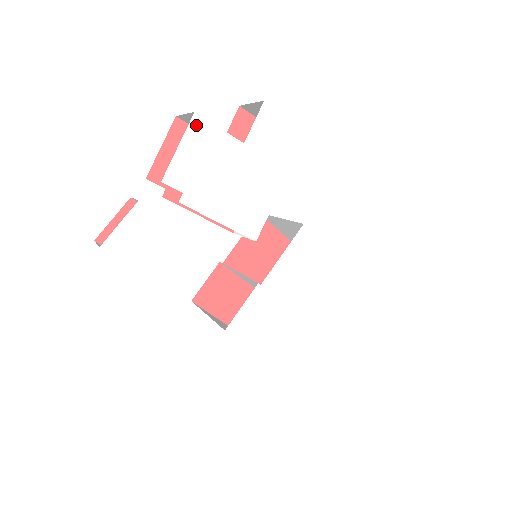
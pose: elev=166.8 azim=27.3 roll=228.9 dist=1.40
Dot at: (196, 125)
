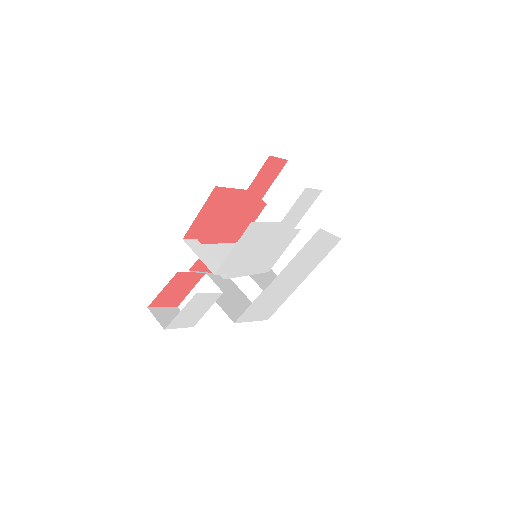
Dot at: (249, 229)
